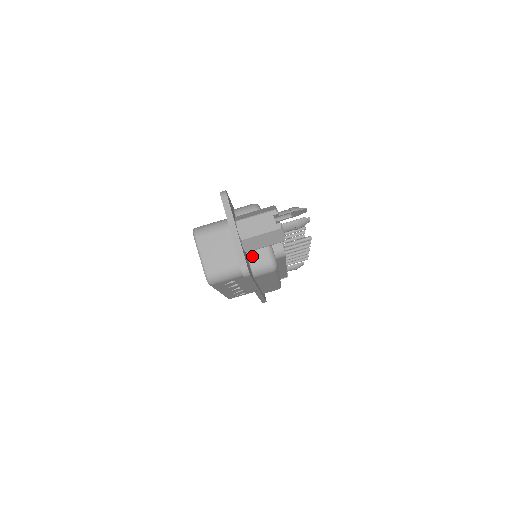
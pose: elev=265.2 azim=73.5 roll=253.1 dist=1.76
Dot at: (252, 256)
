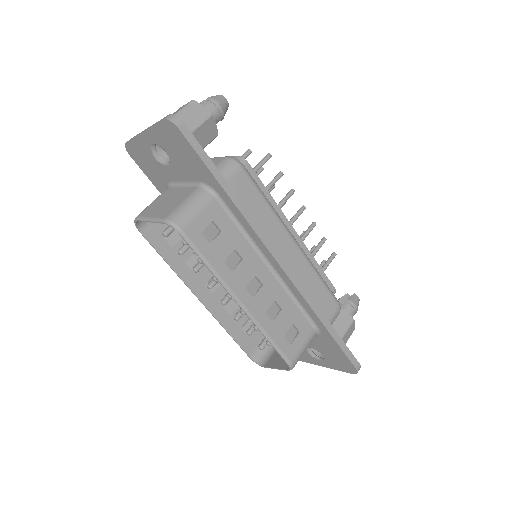
Dot at: occluded
